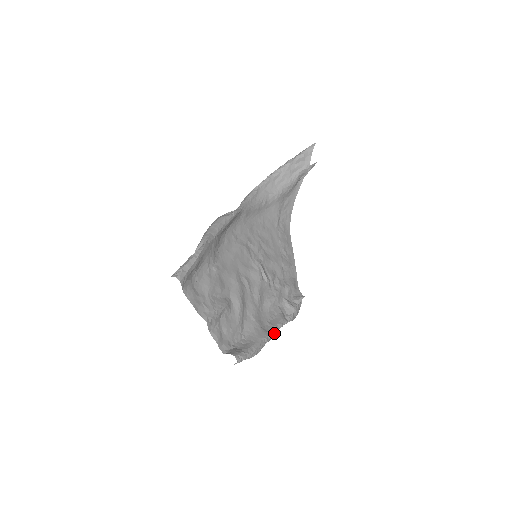
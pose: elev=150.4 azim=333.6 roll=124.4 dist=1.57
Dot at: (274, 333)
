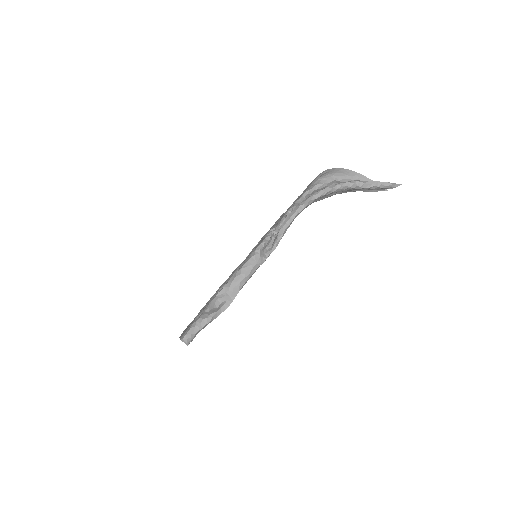
Dot at: occluded
